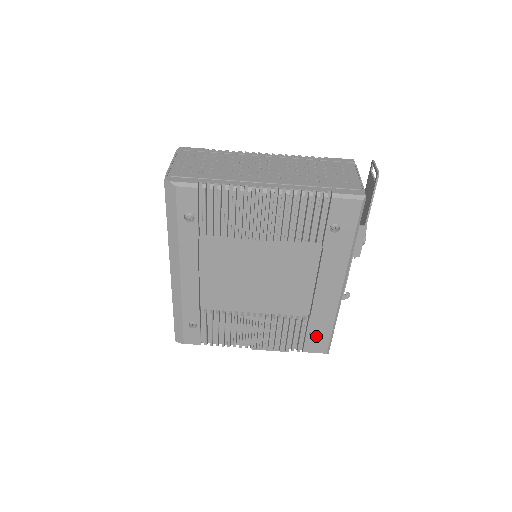
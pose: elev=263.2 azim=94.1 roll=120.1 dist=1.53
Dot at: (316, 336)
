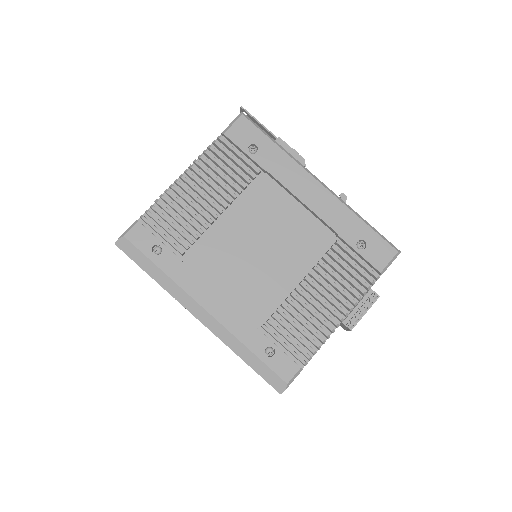
Dot at: (366, 245)
